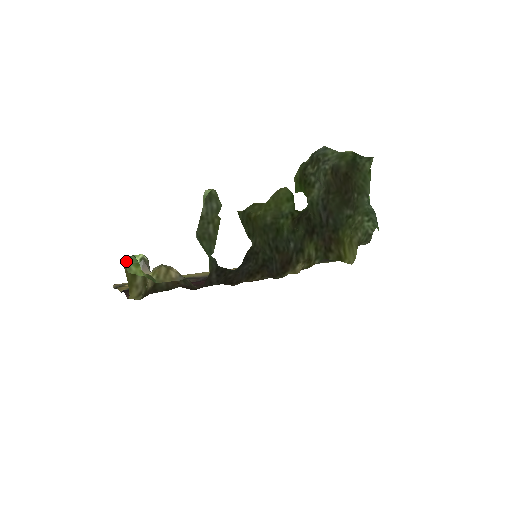
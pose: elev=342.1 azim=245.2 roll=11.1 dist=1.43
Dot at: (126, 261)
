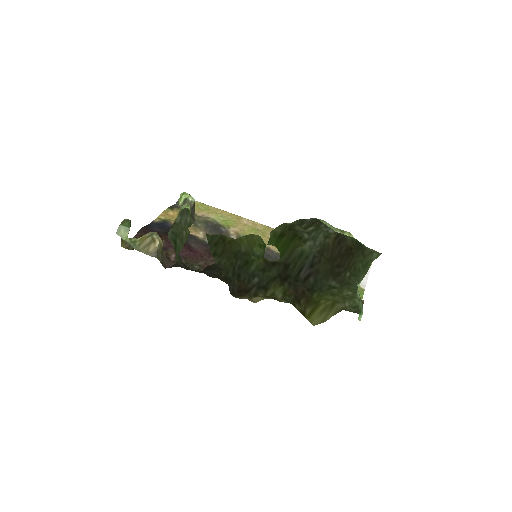
Dot at: (121, 223)
